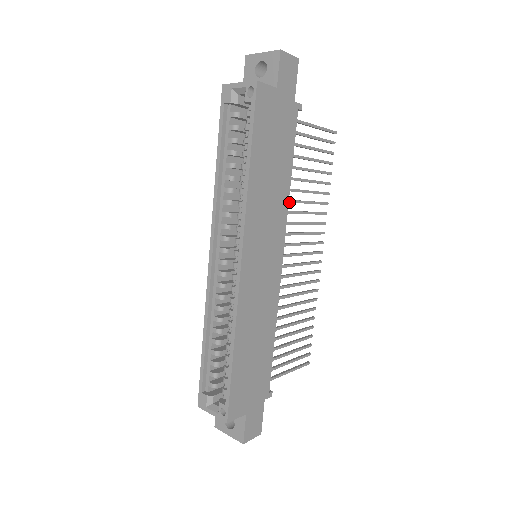
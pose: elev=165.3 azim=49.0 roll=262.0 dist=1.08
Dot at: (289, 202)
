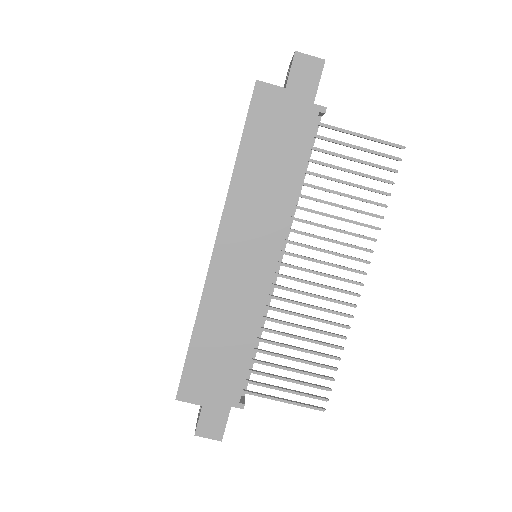
Dot at: (304, 210)
